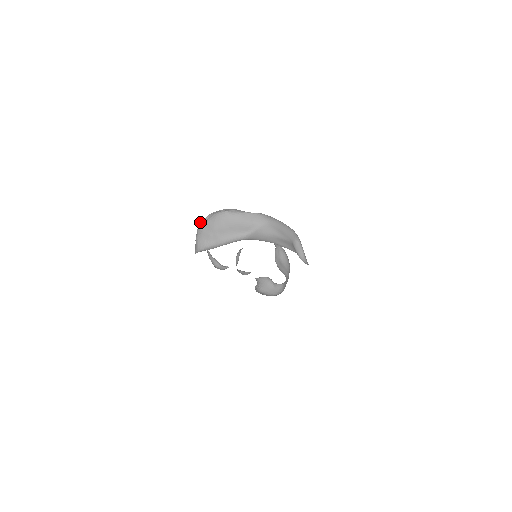
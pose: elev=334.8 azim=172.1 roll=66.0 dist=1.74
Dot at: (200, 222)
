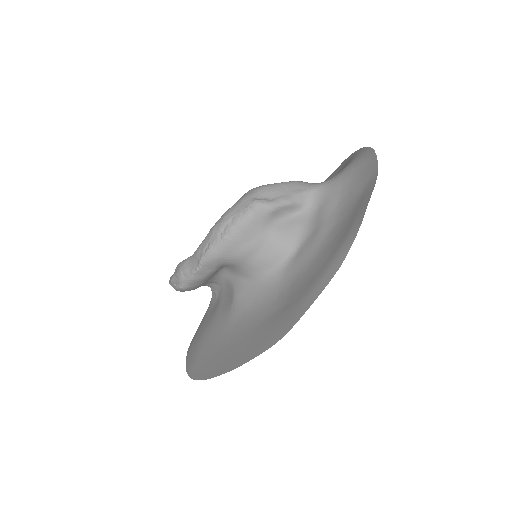
Dot at: occluded
